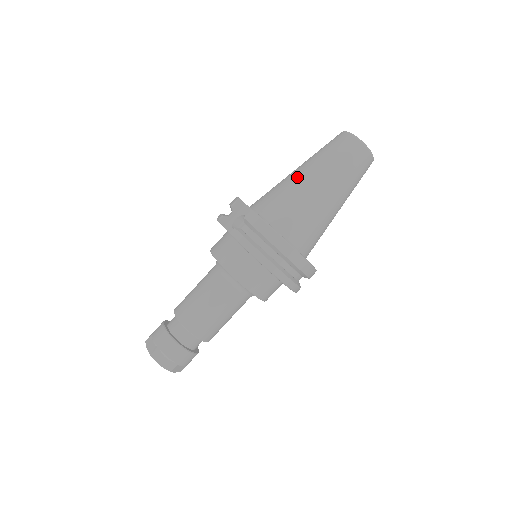
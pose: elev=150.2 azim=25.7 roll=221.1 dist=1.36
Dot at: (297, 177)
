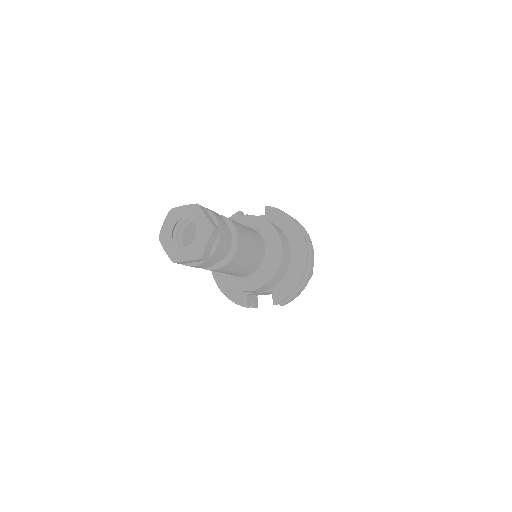
Dot at: occluded
